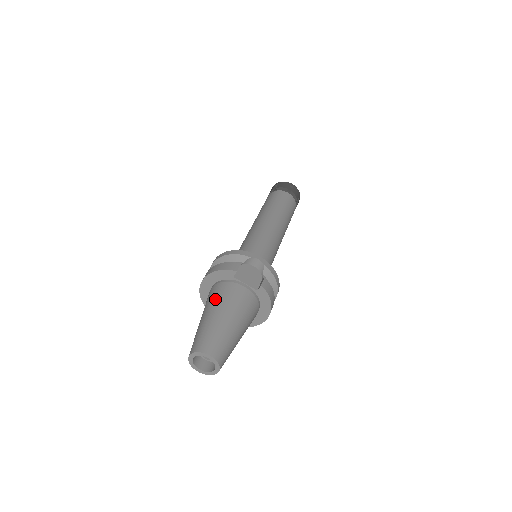
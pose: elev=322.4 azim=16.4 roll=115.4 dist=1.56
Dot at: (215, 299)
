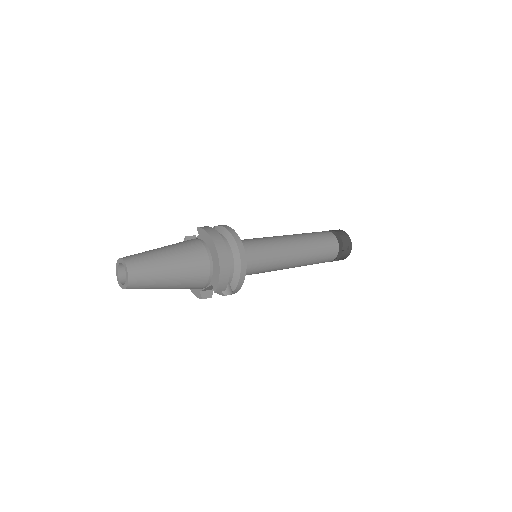
Dot at: occluded
